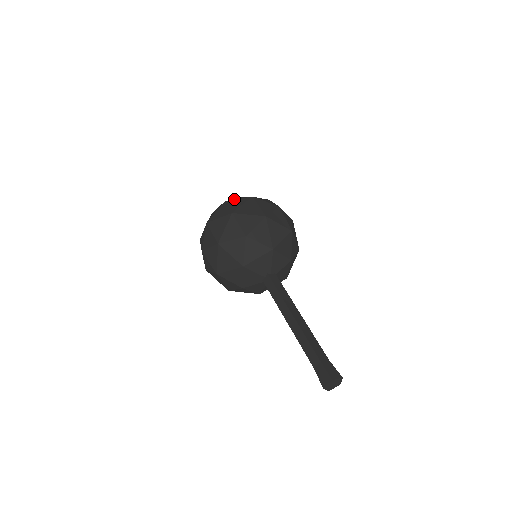
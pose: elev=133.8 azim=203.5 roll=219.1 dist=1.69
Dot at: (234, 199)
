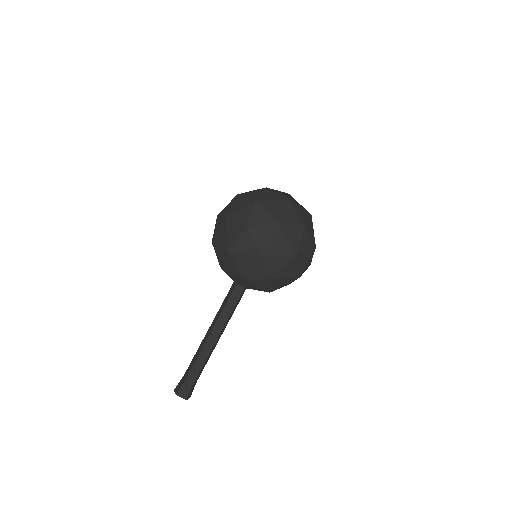
Dot at: (310, 230)
